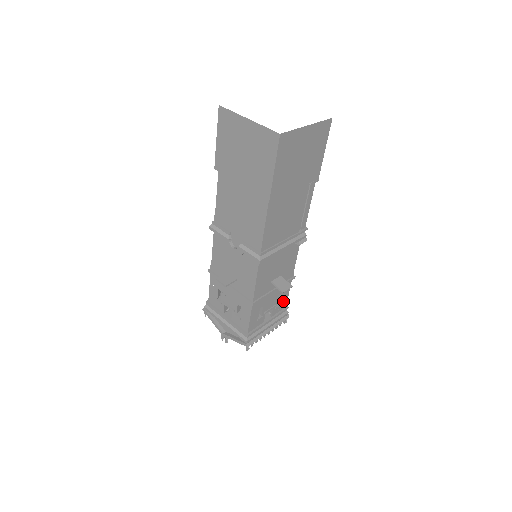
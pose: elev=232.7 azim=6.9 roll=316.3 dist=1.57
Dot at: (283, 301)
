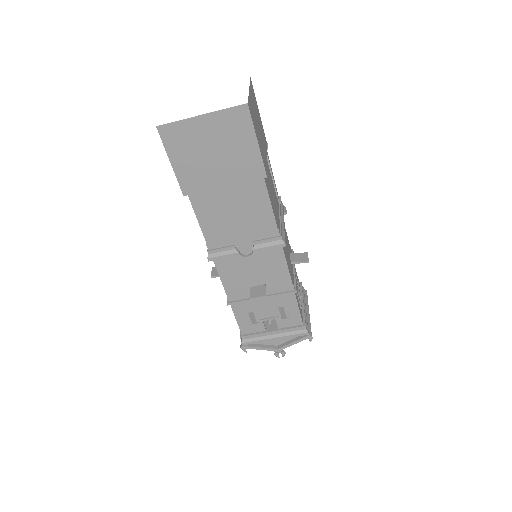
Dot at: (297, 279)
